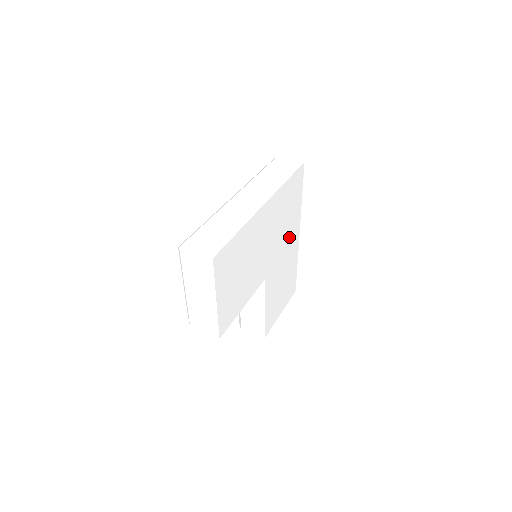
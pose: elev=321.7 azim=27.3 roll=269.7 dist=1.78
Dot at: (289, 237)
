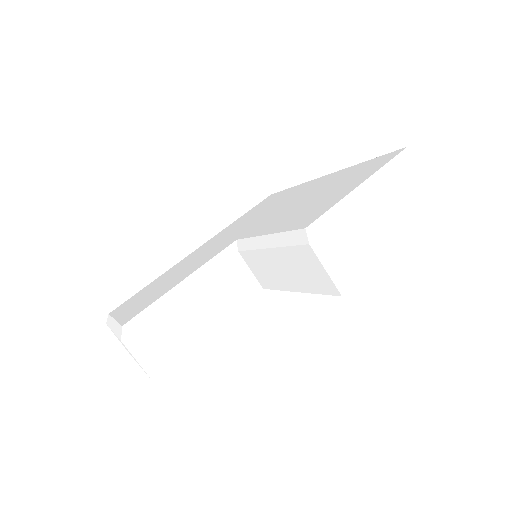
Dot at: occluded
